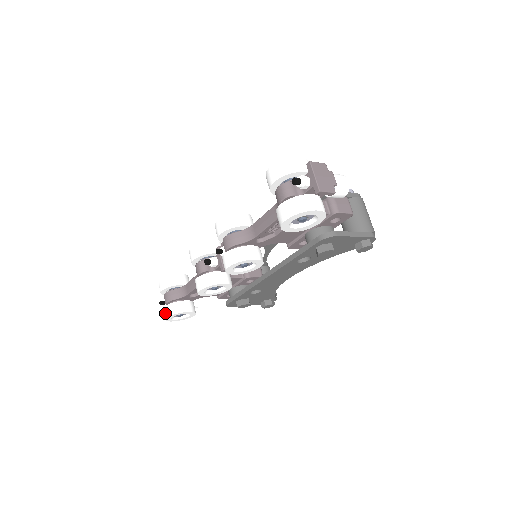
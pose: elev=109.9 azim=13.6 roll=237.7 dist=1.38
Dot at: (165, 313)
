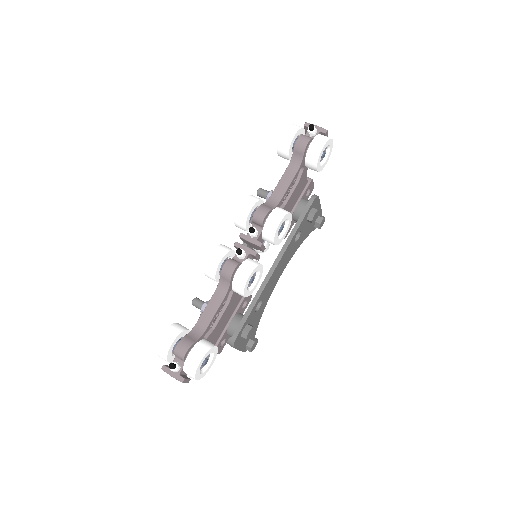
Dot at: (195, 358)
